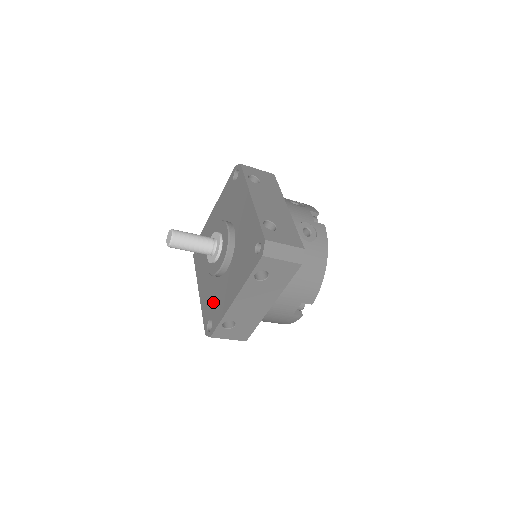
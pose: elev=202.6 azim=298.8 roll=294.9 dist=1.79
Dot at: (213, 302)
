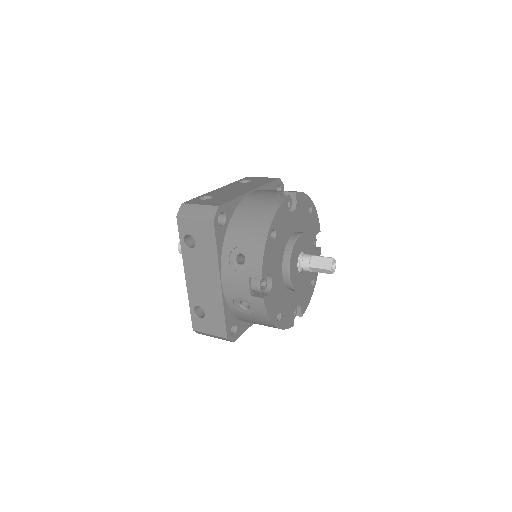
Dot at: occluded
